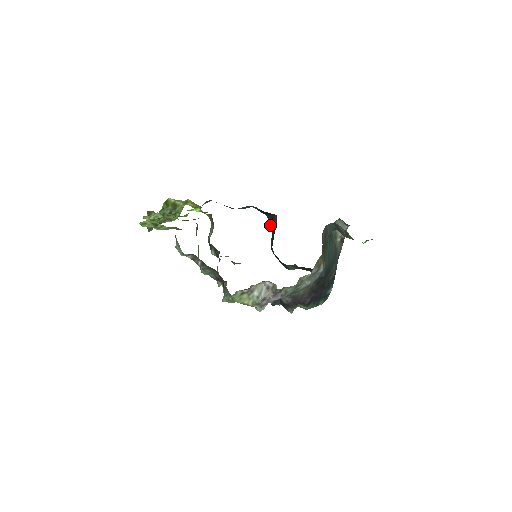
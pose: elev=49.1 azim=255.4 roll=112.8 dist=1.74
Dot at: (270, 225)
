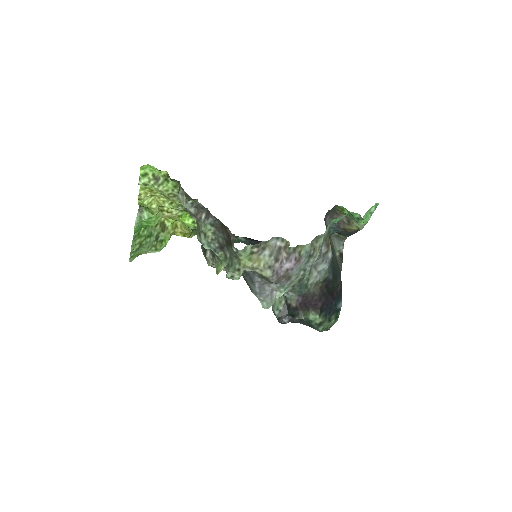
Dot at: occluded
